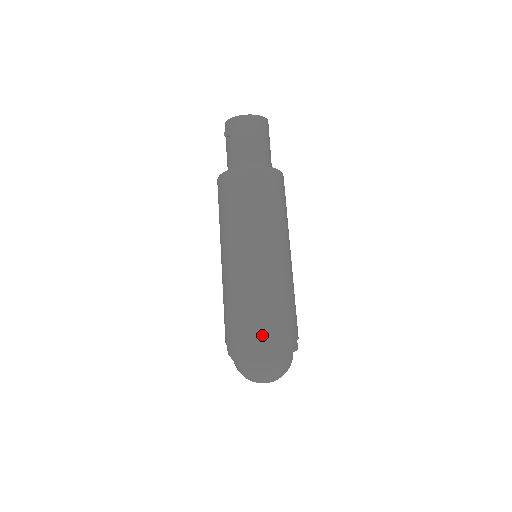
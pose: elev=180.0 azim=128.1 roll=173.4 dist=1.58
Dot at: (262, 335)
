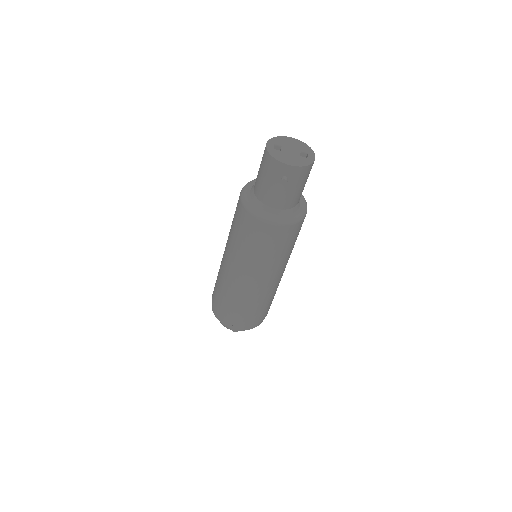
Dot at: (263, 317)
